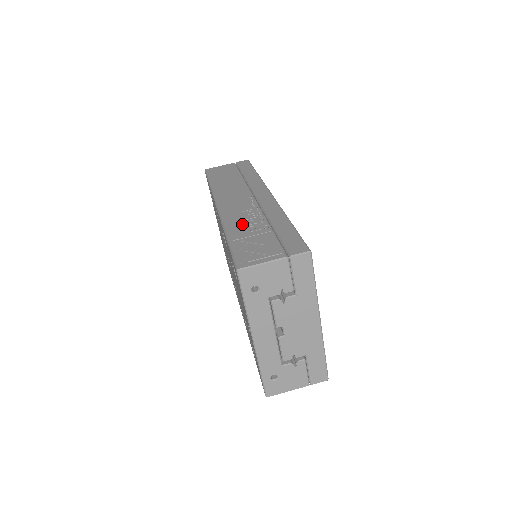
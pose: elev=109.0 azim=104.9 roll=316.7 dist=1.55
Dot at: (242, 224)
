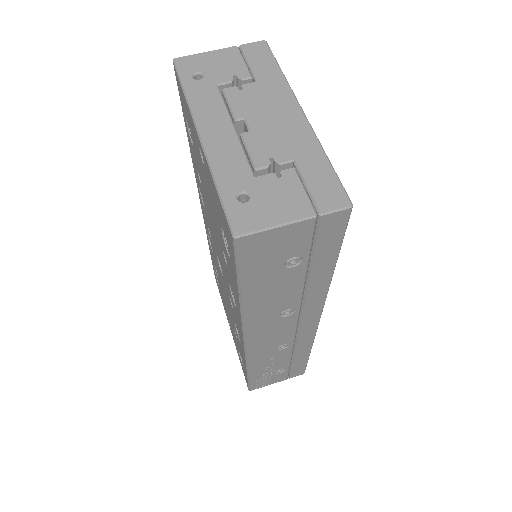
Dot at: occluded
